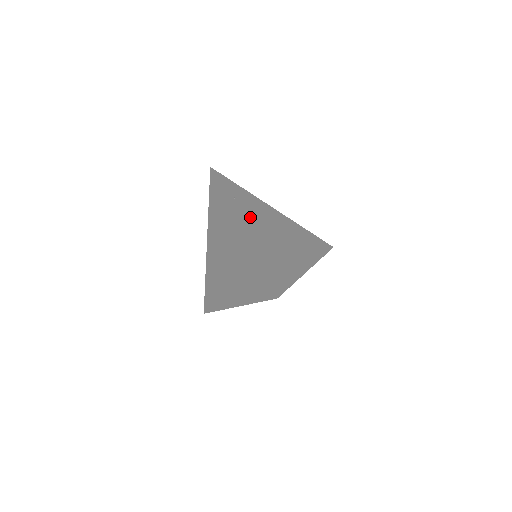
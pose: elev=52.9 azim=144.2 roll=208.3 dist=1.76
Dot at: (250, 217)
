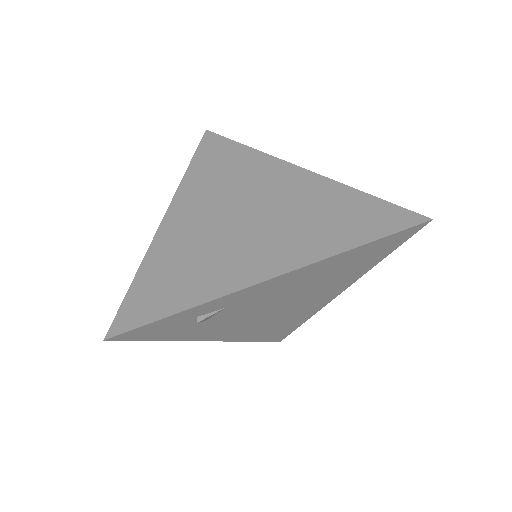
Dot at: (207, 195)
